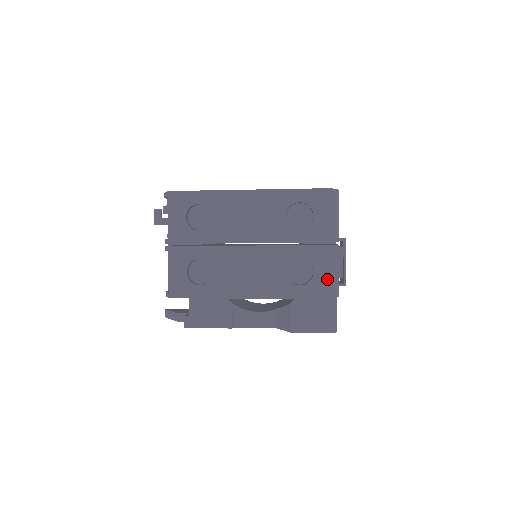
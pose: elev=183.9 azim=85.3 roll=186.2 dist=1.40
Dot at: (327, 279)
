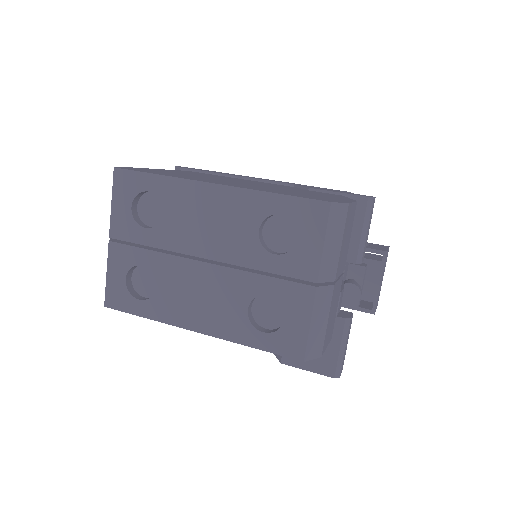
Dot at: (302, 333)
